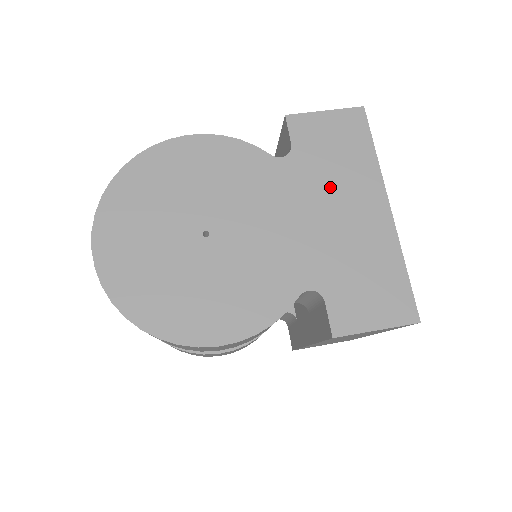
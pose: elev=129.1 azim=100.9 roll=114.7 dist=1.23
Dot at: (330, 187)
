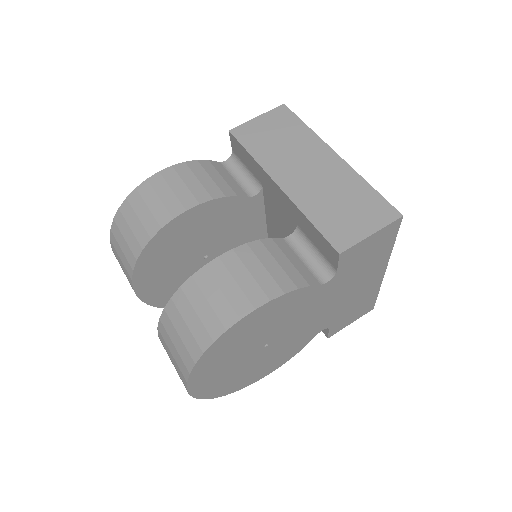
Dot at: (354, 280)
